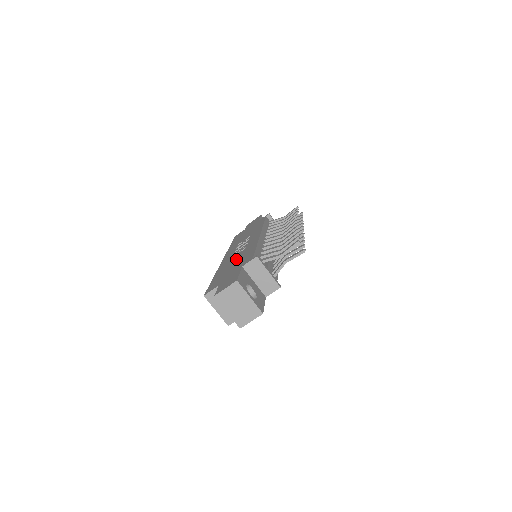
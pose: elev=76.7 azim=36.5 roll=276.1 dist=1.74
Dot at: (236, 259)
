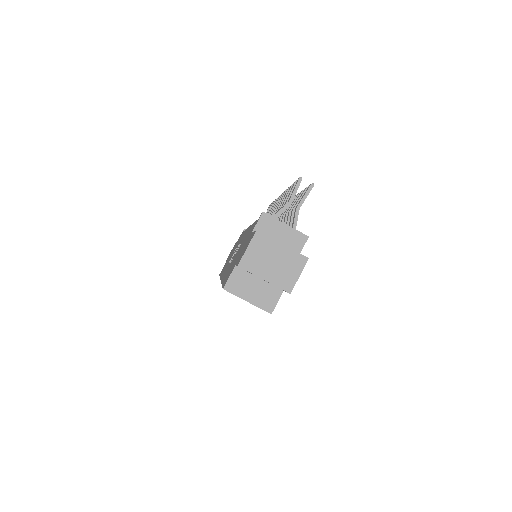
Dot at: (237, 252)
